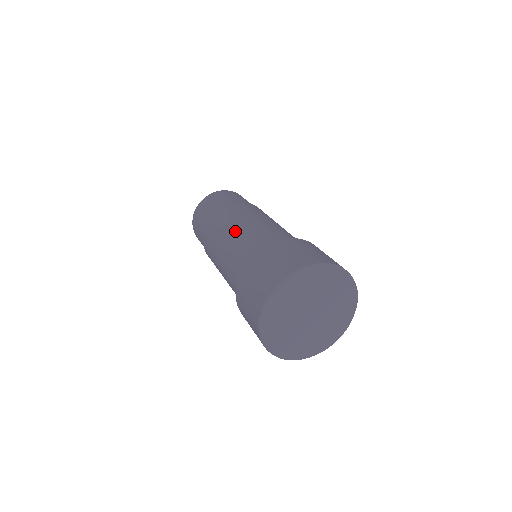
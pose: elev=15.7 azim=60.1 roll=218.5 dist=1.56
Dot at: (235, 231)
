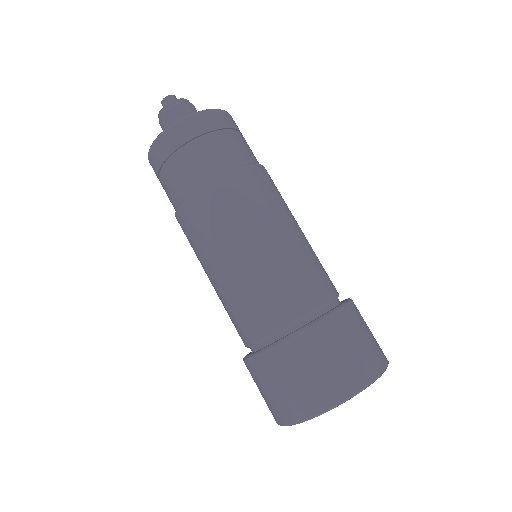
Dot at: (243, 258)
